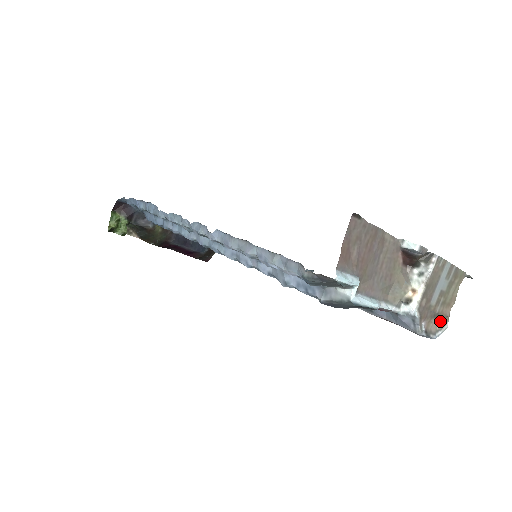
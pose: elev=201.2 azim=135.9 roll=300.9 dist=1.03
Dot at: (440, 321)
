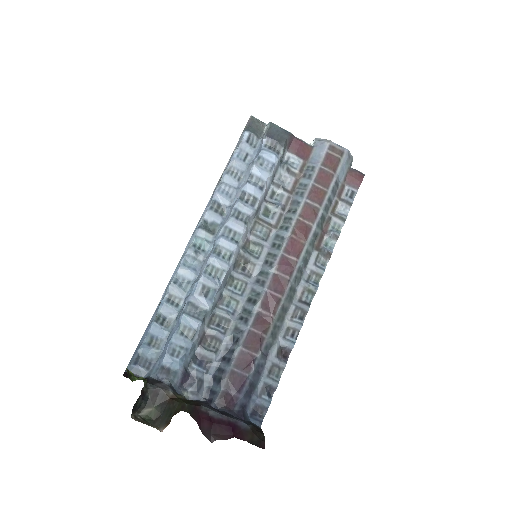
Dot at: occluded
